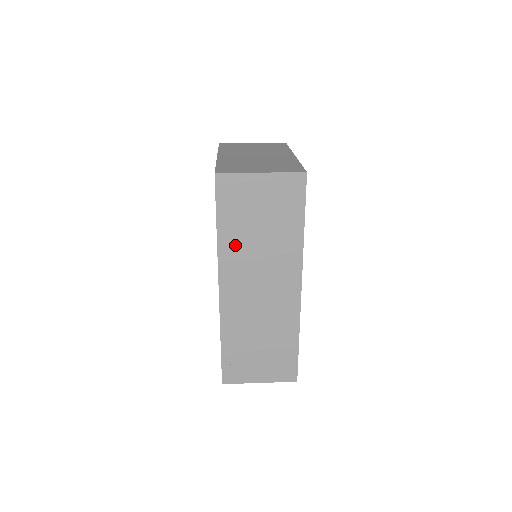
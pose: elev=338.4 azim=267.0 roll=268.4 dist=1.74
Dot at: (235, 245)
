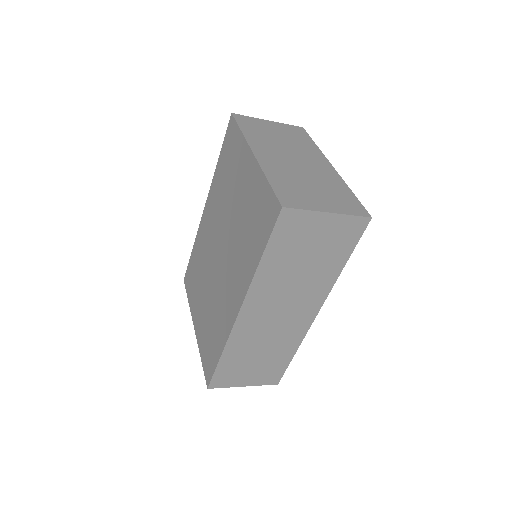
Dot at: (272, 276)
